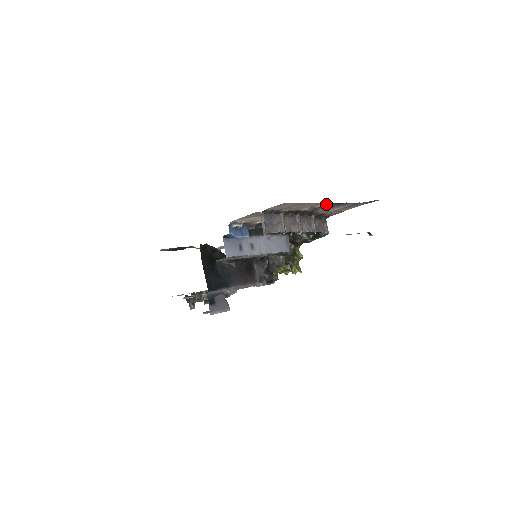
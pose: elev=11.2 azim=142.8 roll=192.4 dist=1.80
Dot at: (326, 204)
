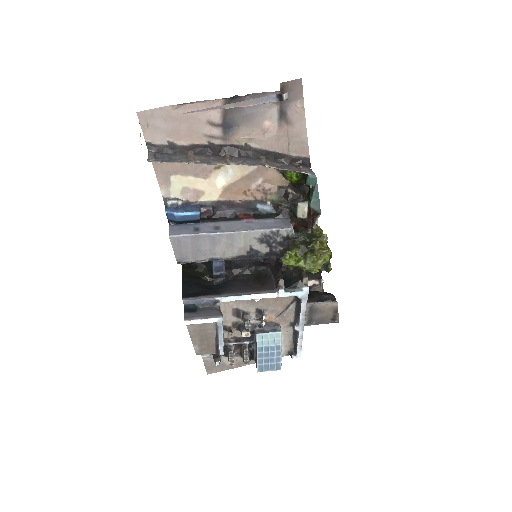
Dot at: (218, 109)
